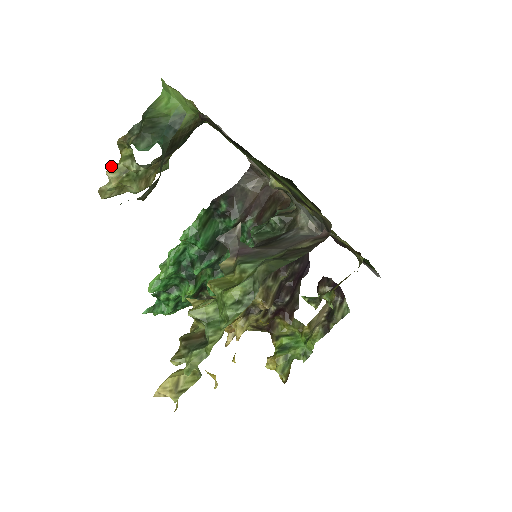
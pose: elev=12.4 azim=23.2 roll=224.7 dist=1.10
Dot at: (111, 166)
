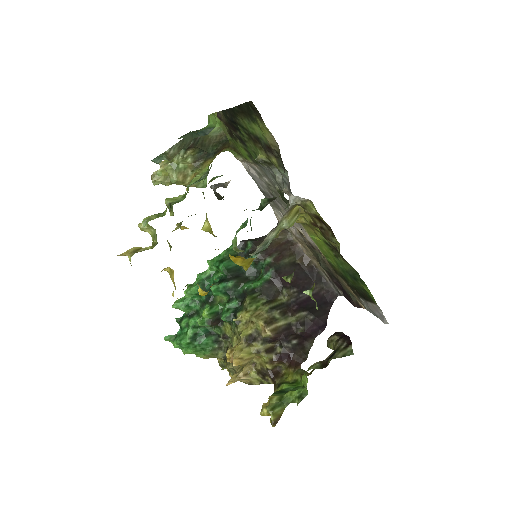
Dot at: (164, 161)
